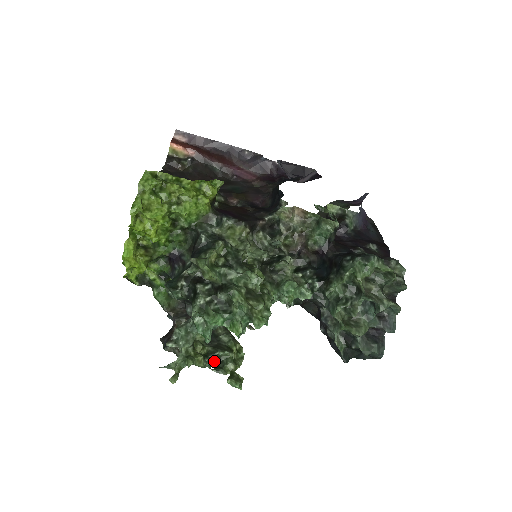
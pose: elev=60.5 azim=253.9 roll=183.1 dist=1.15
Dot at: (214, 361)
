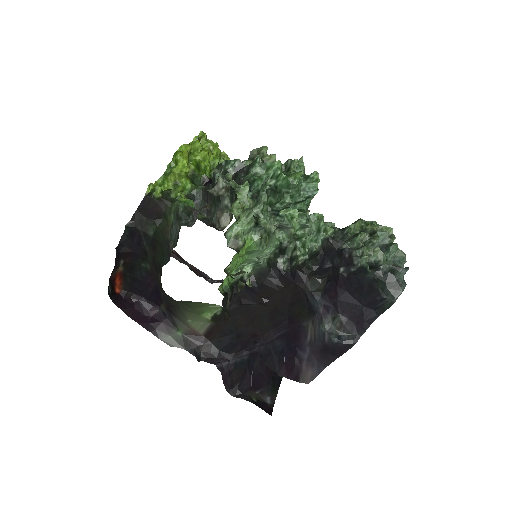
Dot at: (255, 219)
